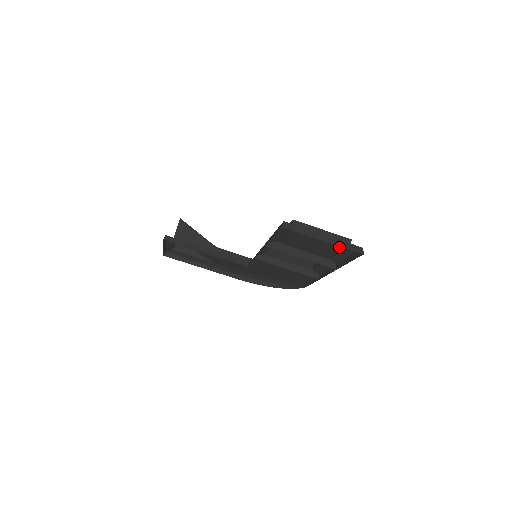
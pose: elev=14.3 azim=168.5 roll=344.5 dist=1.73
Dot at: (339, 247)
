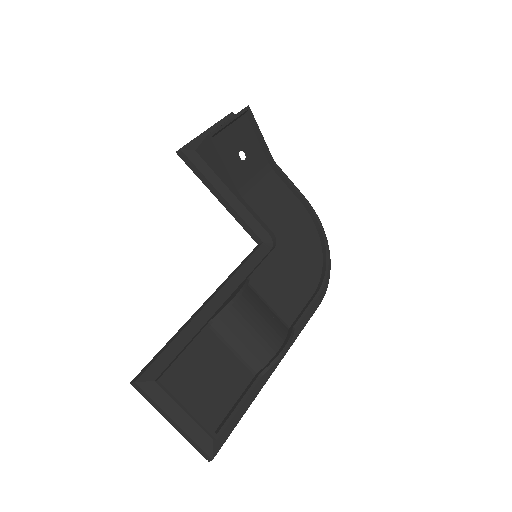
Dot at: (220, 417)
